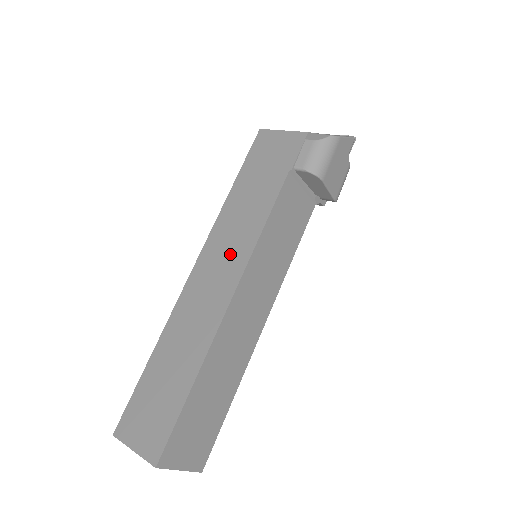
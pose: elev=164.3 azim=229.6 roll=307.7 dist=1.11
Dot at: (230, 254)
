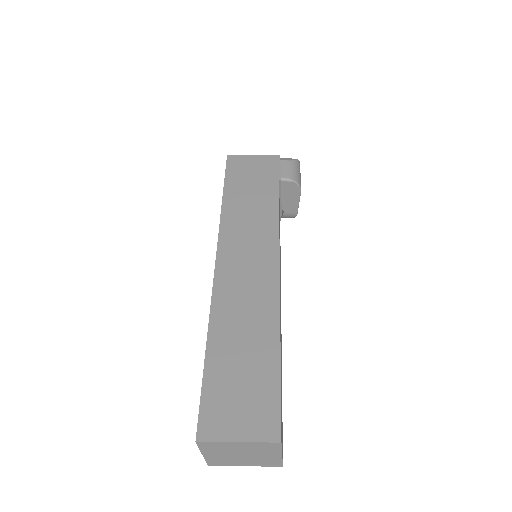
Dot at: (255, 243)
